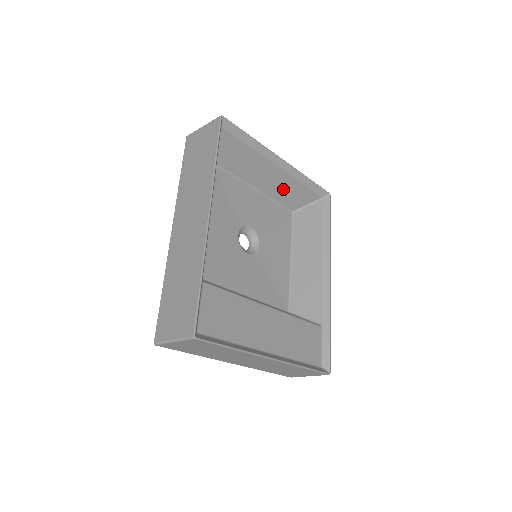
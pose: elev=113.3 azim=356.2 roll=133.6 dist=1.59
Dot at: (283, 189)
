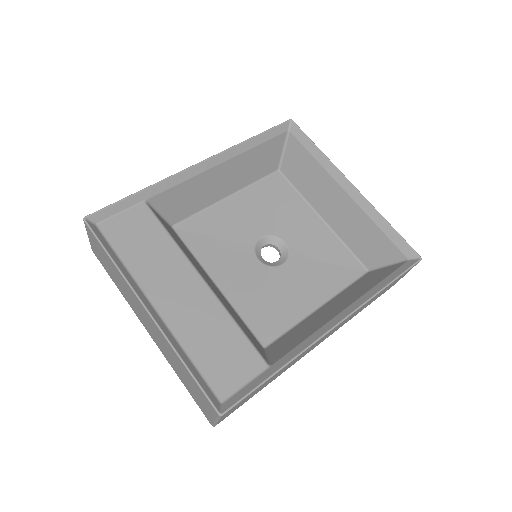
Dot at: (354, 229)
